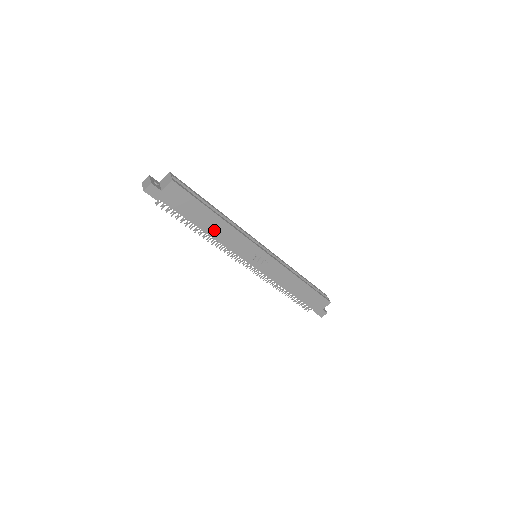
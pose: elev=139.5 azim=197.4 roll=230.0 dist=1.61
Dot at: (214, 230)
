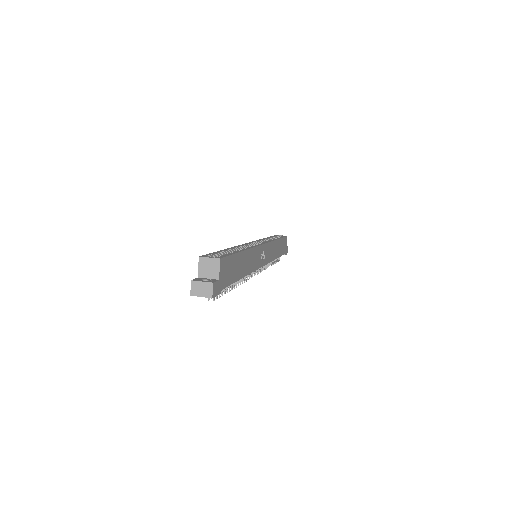
Dot at: (245, 268)
